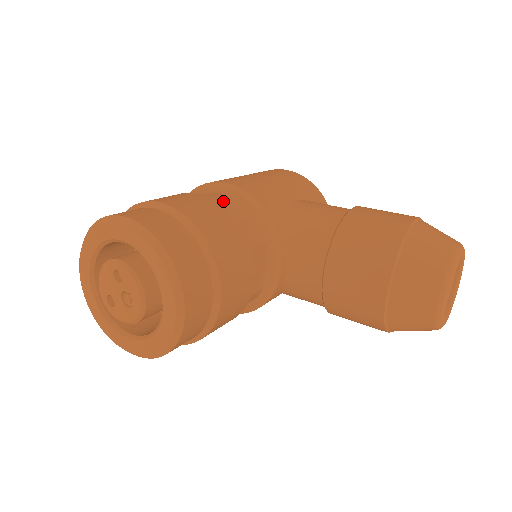
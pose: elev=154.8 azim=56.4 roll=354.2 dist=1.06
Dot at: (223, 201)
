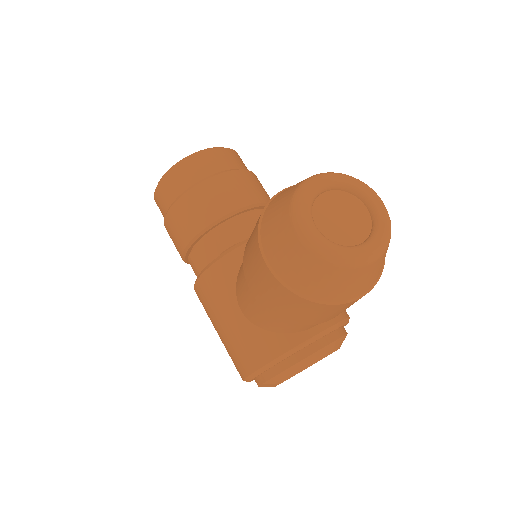
Dot at: occluded
